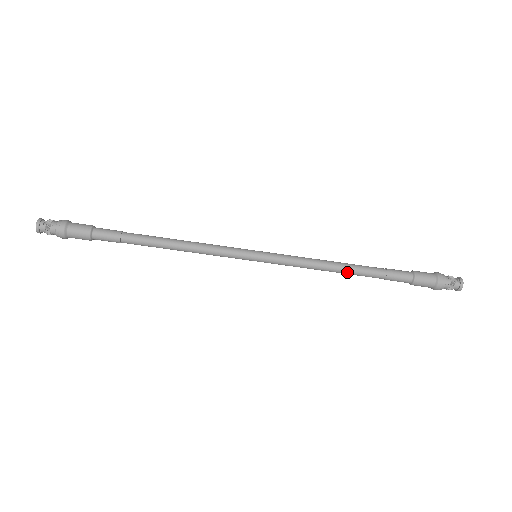
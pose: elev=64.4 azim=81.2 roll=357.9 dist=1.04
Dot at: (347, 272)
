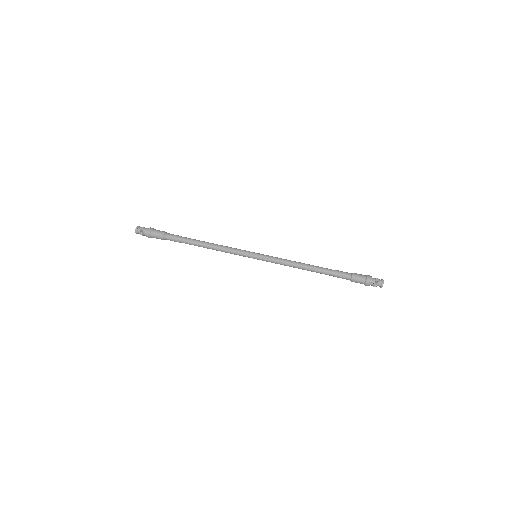
Dot at: (310, 268)
